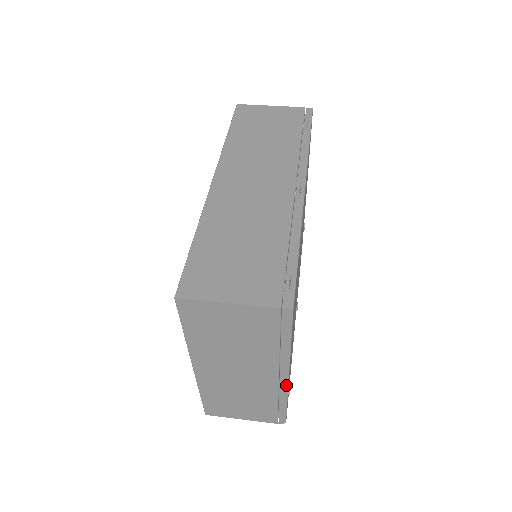
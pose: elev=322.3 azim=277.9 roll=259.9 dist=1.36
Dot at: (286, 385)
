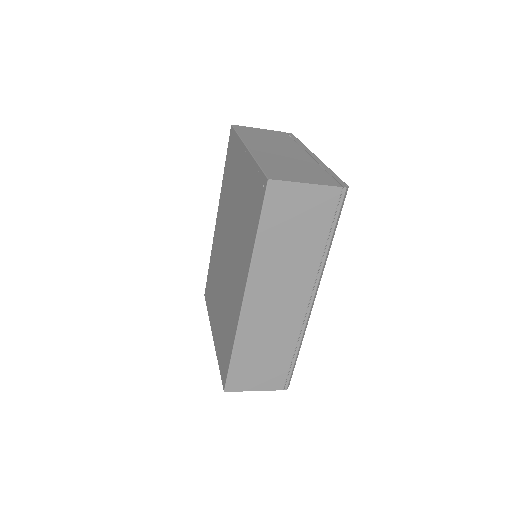
Dot at: (319, 160)
